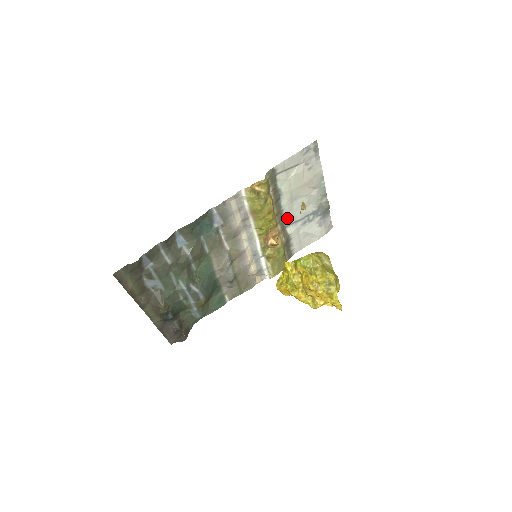
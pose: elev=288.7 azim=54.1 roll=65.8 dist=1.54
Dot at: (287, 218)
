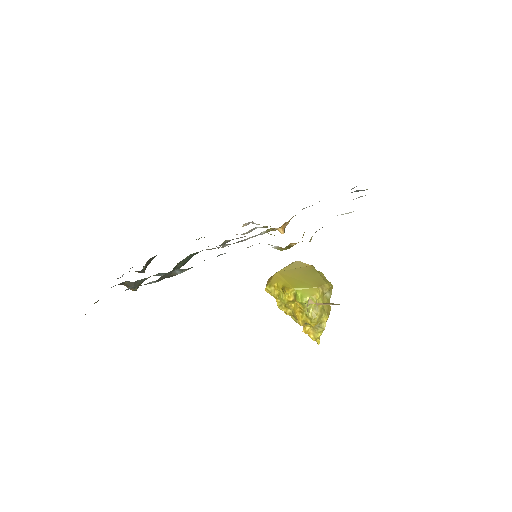
Dot at: occluded
